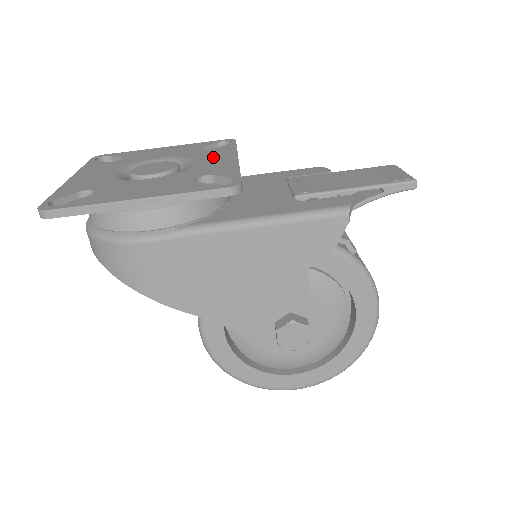
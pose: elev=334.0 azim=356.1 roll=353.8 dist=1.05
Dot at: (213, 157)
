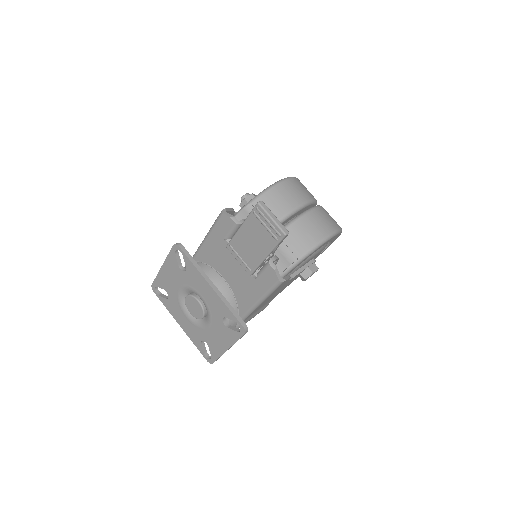
Dot at: (200, 287)
